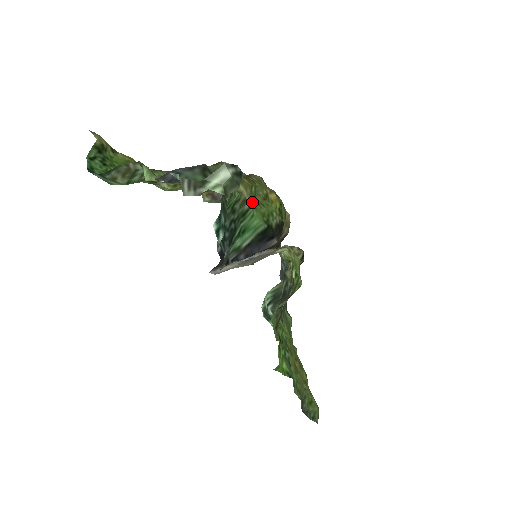
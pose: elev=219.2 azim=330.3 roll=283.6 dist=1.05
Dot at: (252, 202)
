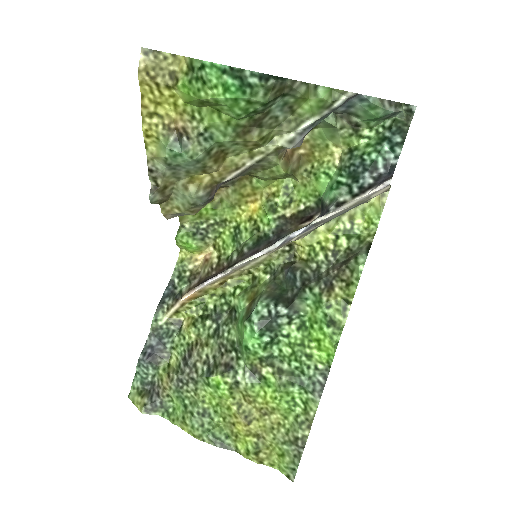
Dot at: (323, 171)
